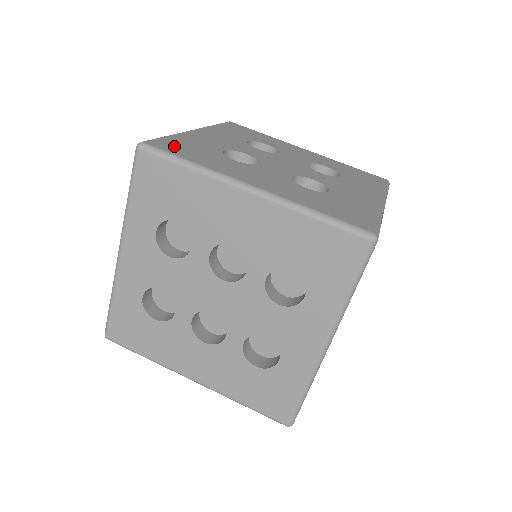
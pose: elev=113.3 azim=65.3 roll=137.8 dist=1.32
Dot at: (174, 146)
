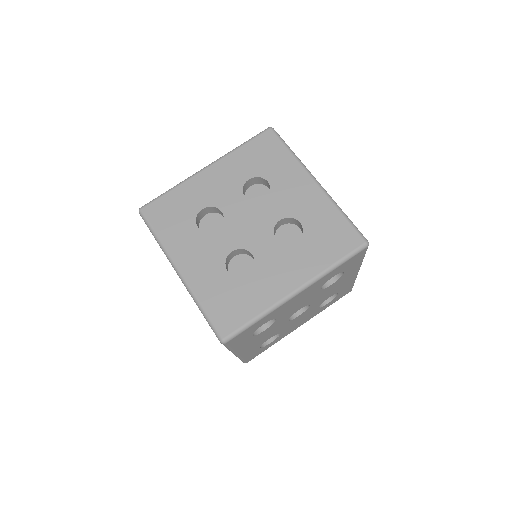
Dot at: (161, 211)
